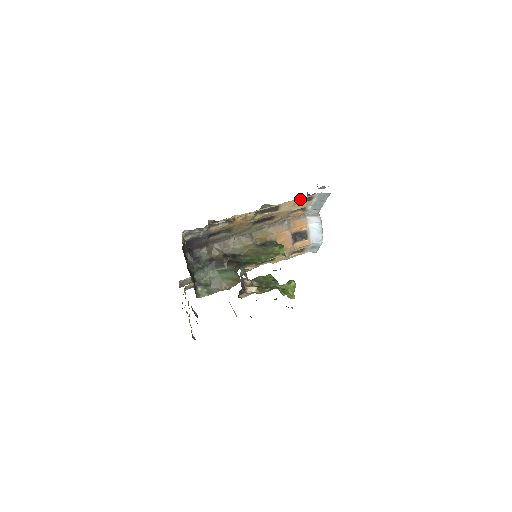
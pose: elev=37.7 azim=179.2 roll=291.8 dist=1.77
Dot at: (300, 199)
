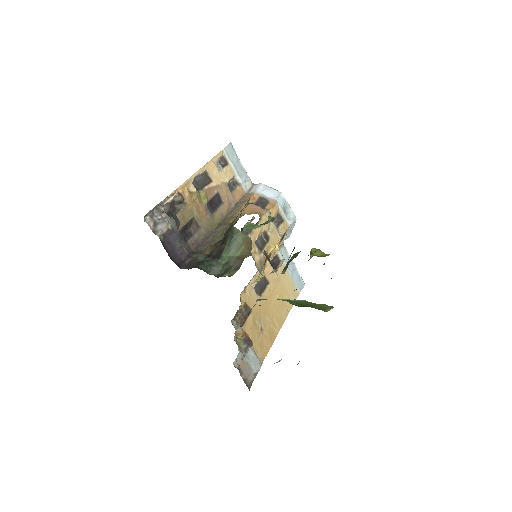
Dot at: (215, 160)
